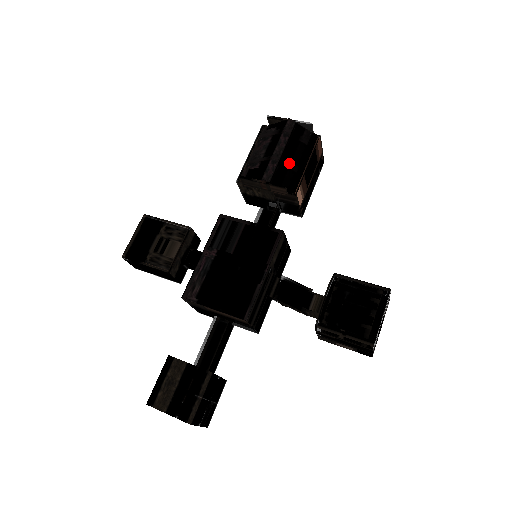
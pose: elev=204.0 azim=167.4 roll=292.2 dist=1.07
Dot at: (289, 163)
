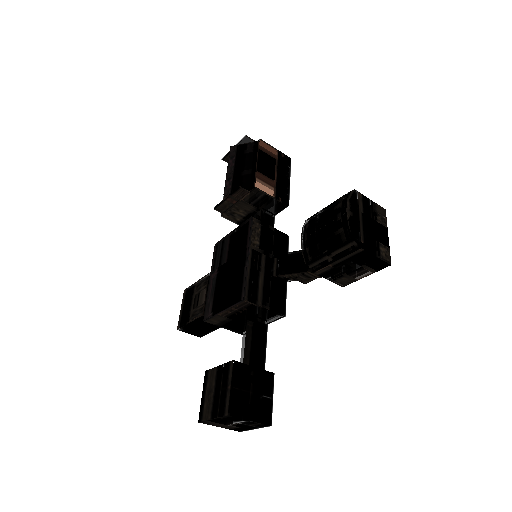
Dot at: (242, 172)
